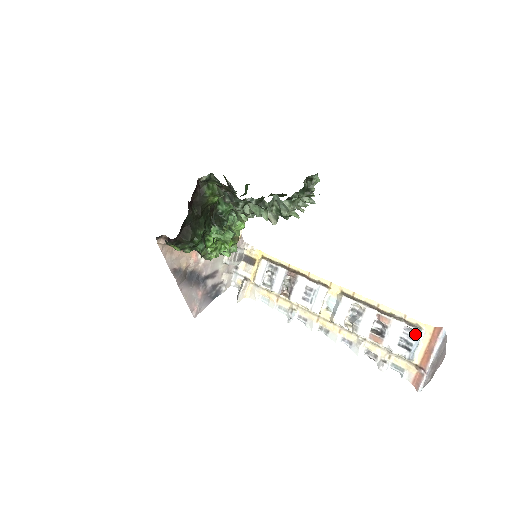
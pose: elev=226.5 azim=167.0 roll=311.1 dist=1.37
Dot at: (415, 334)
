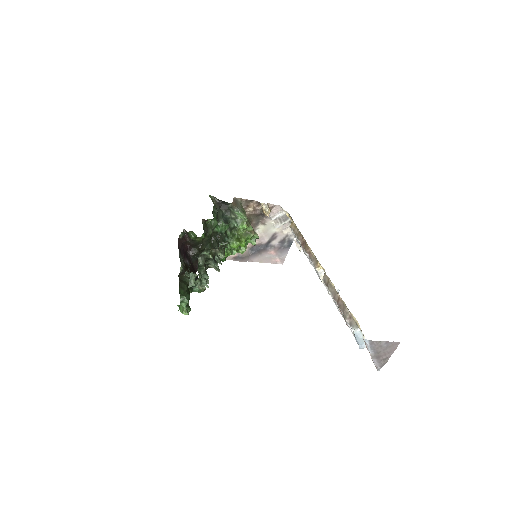
Dot at: (353, 333)
